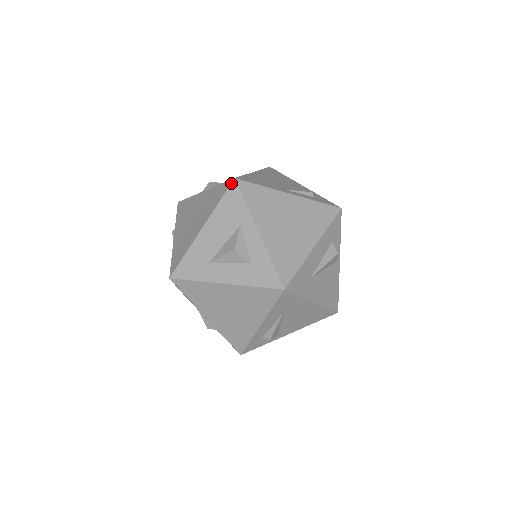
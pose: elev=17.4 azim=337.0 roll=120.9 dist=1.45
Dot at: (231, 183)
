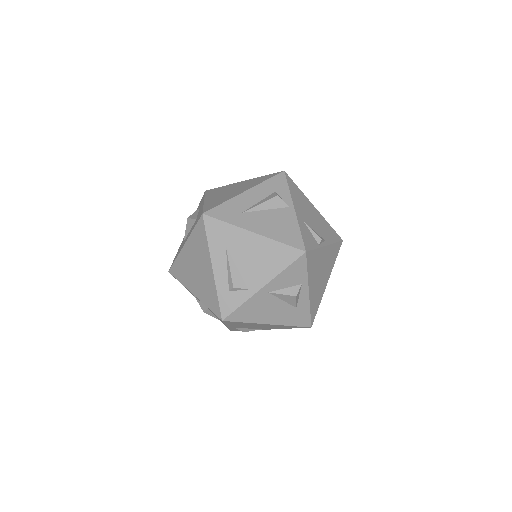
Dot at: (203, 195)
